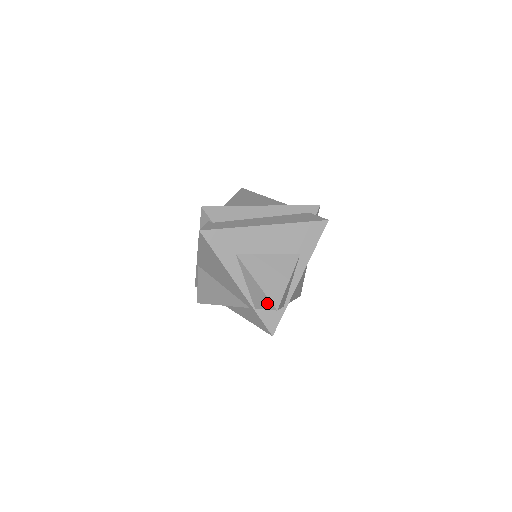
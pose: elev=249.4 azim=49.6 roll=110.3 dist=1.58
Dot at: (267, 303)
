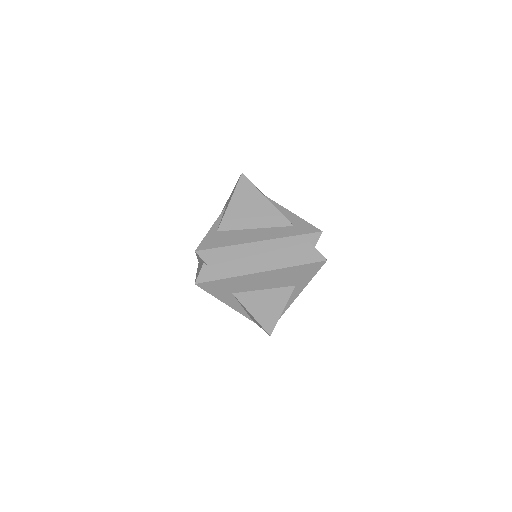
Dot at: (262, 328)
